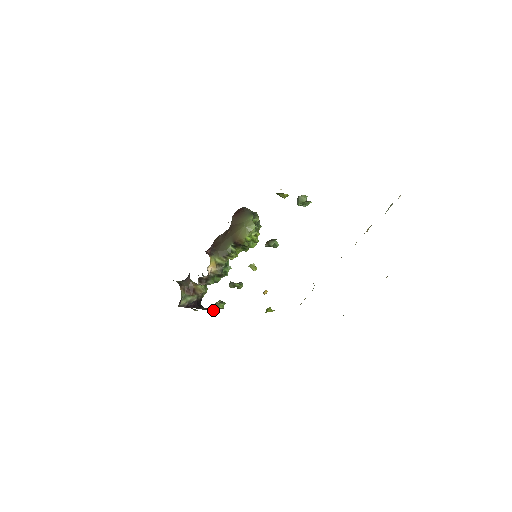
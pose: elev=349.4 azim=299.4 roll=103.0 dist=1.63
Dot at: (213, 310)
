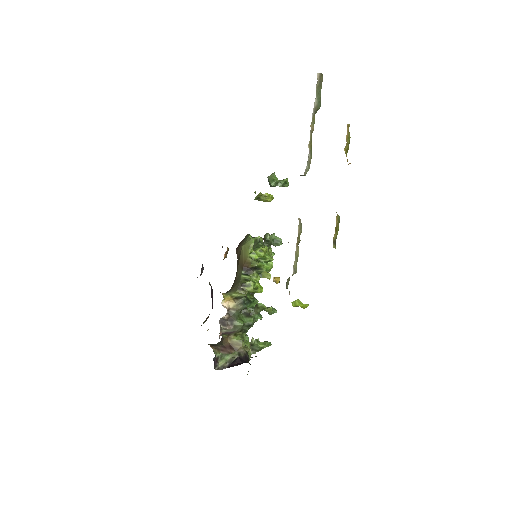
Dot at: occluded
